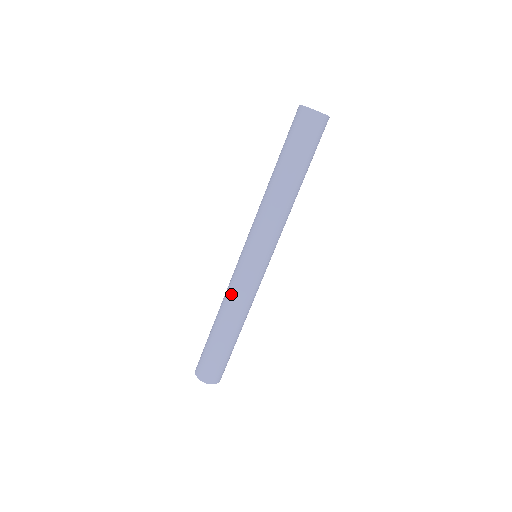
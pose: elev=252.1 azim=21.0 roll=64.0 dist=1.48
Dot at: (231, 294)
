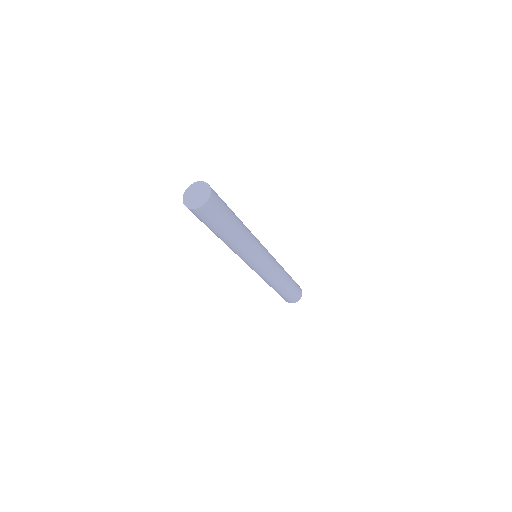
Dot at: occluded
